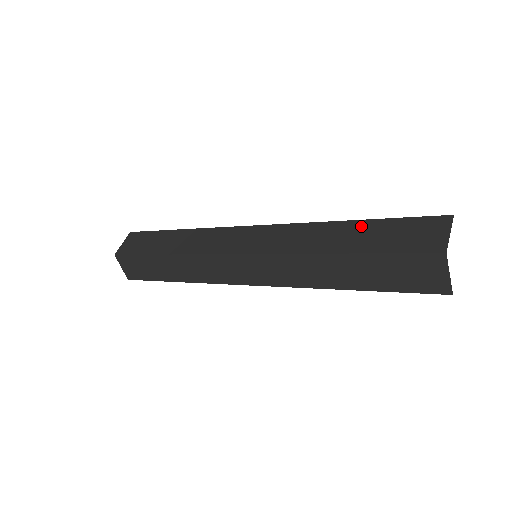
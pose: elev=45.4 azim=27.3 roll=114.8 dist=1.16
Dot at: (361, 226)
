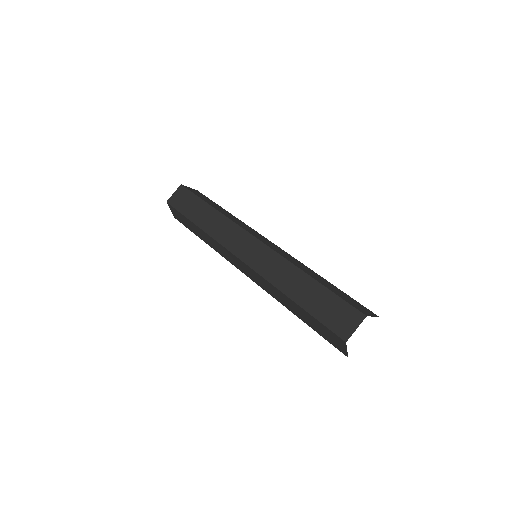
Dot at: (332, 285)
